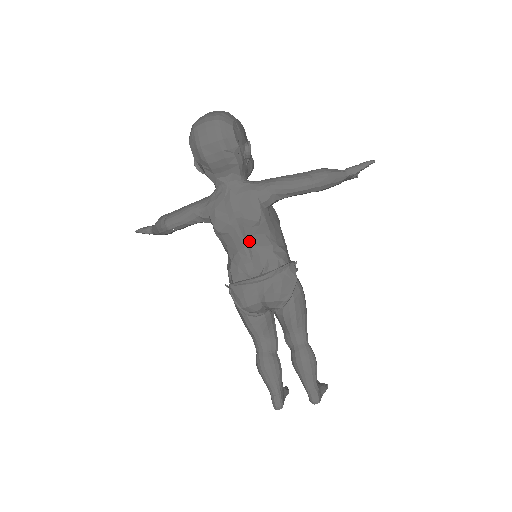
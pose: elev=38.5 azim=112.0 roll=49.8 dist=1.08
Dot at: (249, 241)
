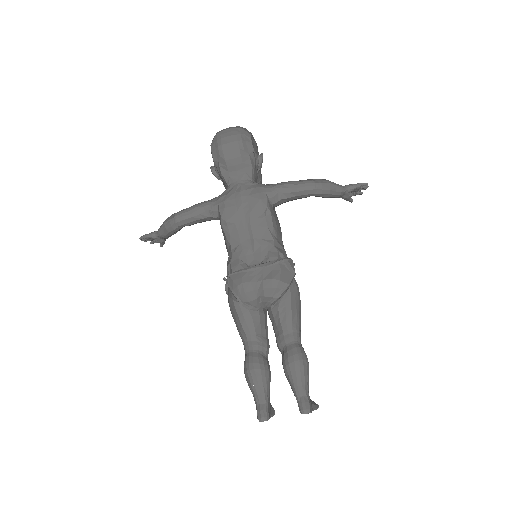
Dot at: (253, 233)
